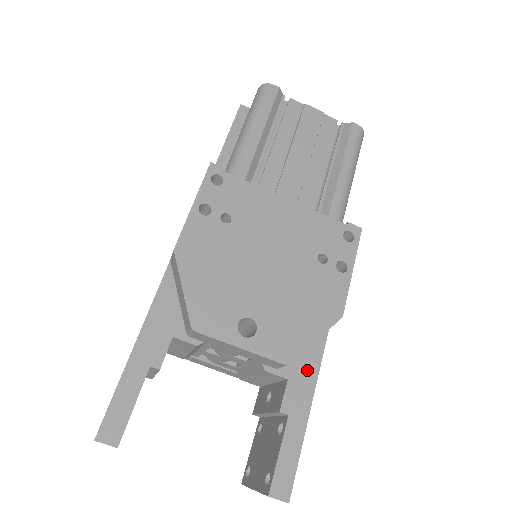
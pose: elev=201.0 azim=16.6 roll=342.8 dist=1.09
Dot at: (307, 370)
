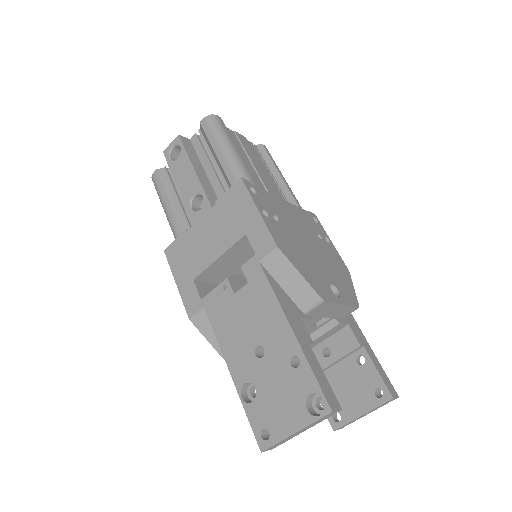
Dot at: (349, 315)
